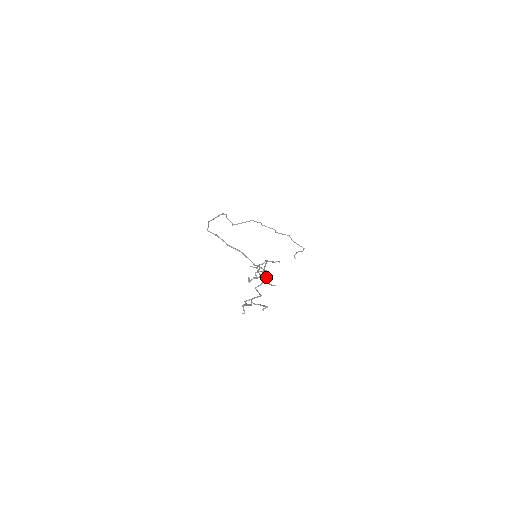
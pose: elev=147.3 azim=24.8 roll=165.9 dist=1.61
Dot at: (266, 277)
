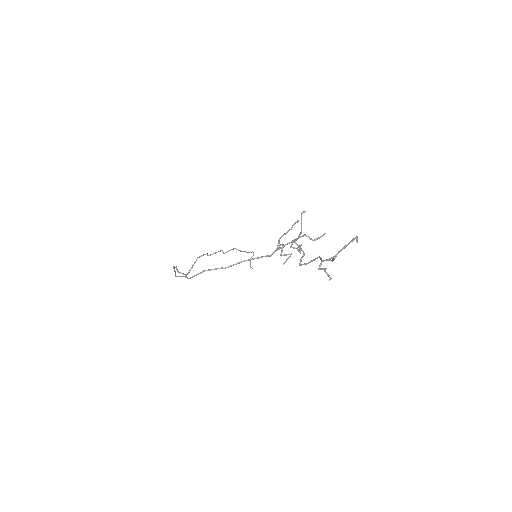
Dot at: occluded
